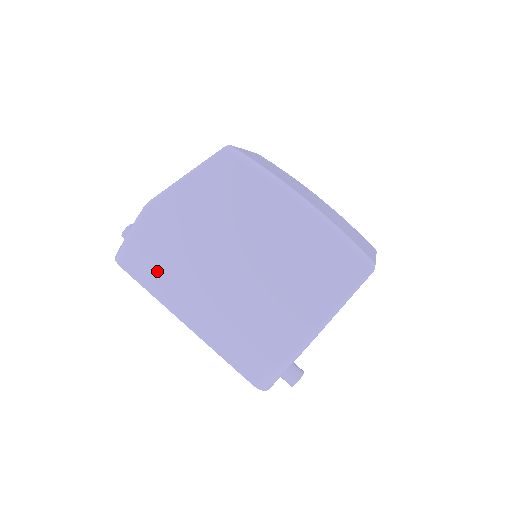
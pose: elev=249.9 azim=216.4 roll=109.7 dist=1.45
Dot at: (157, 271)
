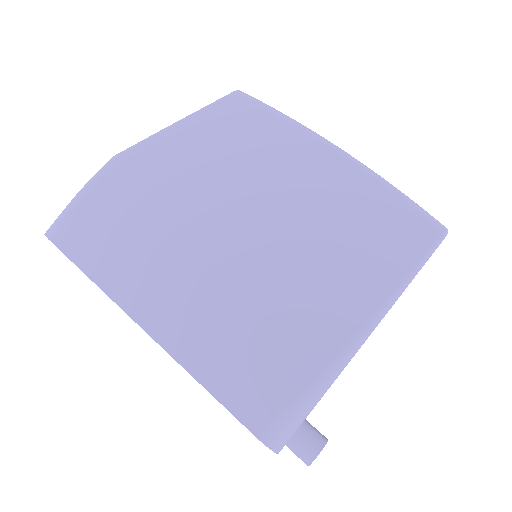
Dot at: (111, 244)
